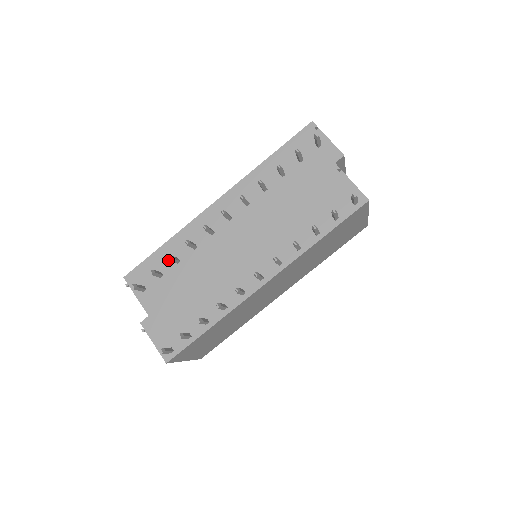
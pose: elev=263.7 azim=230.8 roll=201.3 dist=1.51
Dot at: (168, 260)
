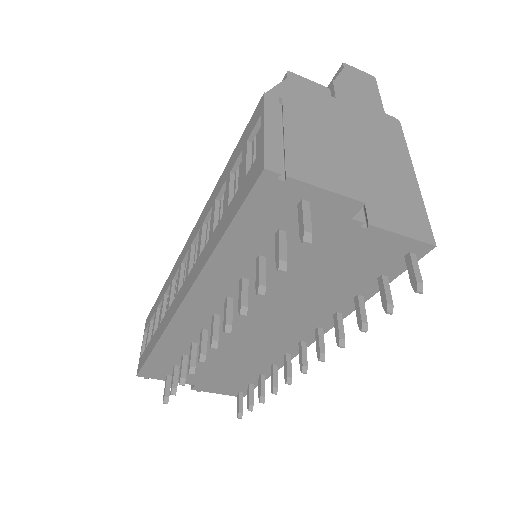
Dot at: (172, 358)
